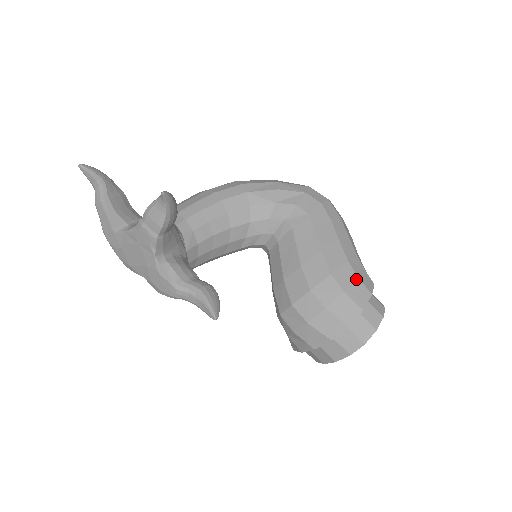
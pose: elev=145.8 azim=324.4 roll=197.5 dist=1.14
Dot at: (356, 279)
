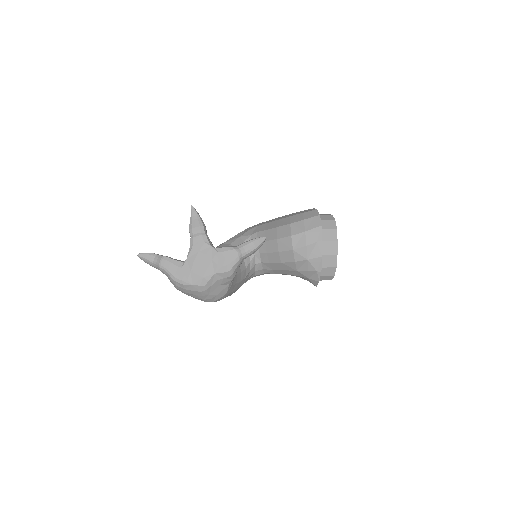
Dot at: (302, 211)
